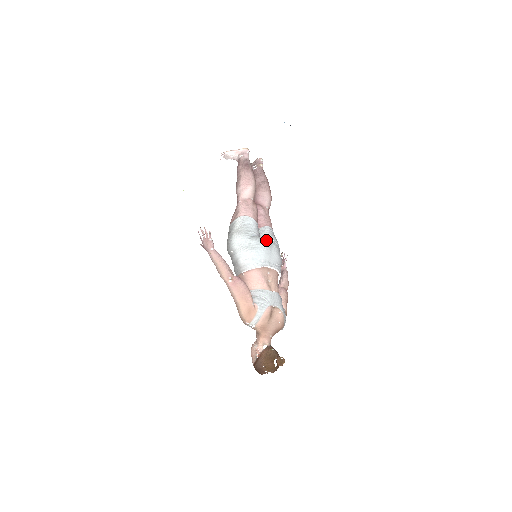
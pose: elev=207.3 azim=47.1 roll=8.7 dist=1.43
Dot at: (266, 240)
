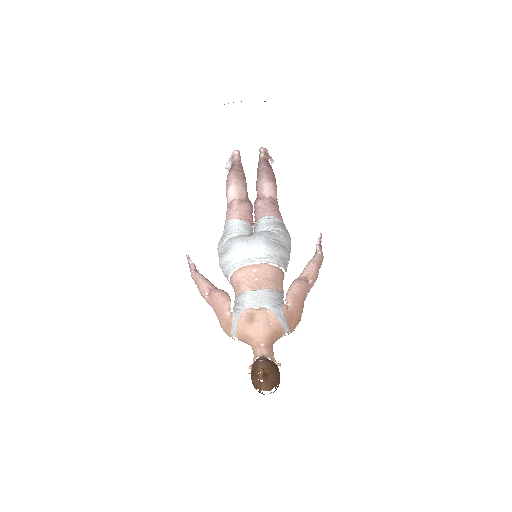
Dot at: (253, 234)
